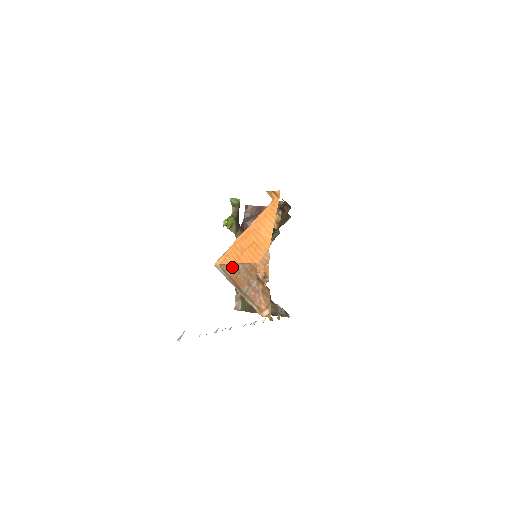
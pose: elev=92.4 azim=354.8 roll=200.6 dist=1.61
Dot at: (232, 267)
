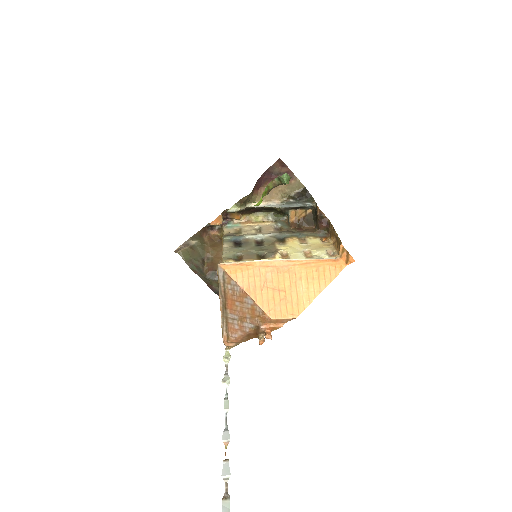
Dot at: (239, 290)
